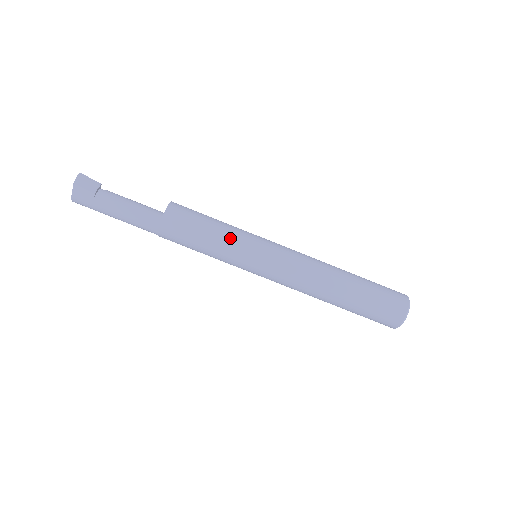
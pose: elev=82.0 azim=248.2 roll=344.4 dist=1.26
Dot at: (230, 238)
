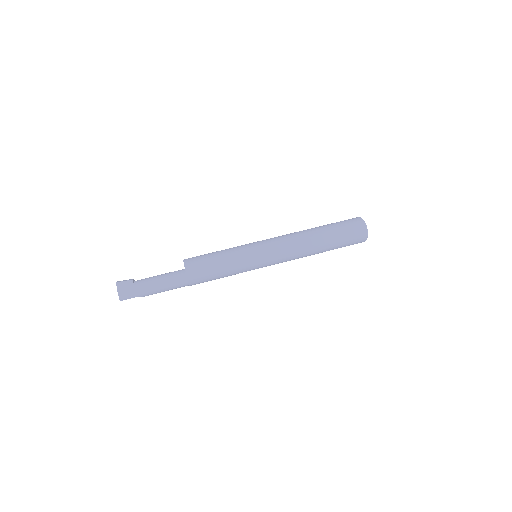
Dot at: (232, 248)
